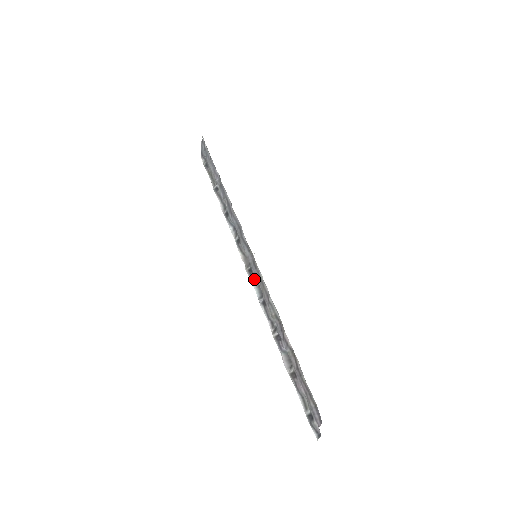
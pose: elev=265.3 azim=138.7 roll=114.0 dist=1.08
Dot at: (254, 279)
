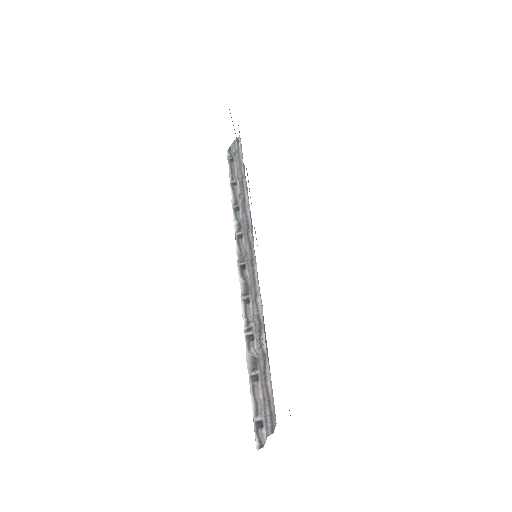
Dot at: (243, 276)
